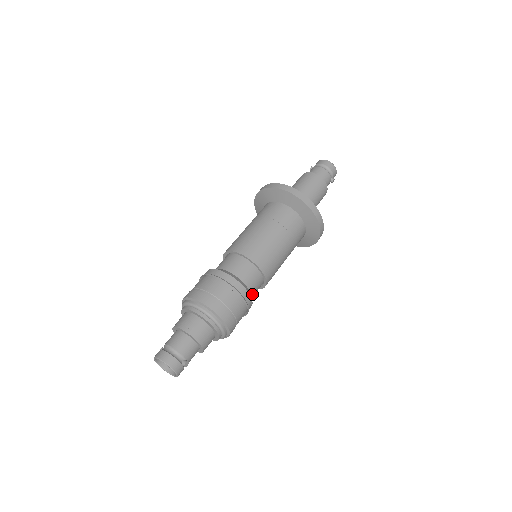
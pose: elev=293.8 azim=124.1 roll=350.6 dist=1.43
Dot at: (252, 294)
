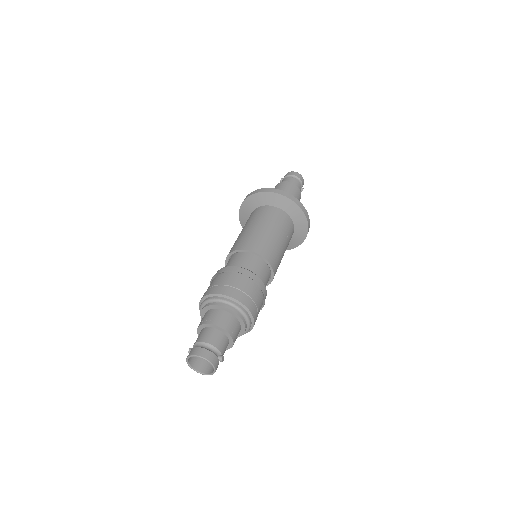
Dot at: occluded
